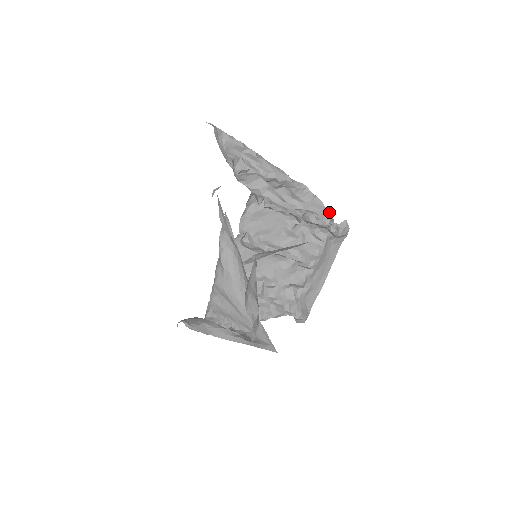
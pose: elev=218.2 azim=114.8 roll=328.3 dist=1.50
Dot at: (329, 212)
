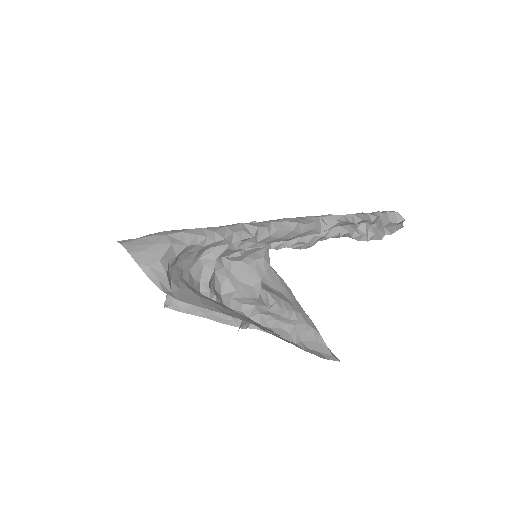
Dot at: (378, 217)
